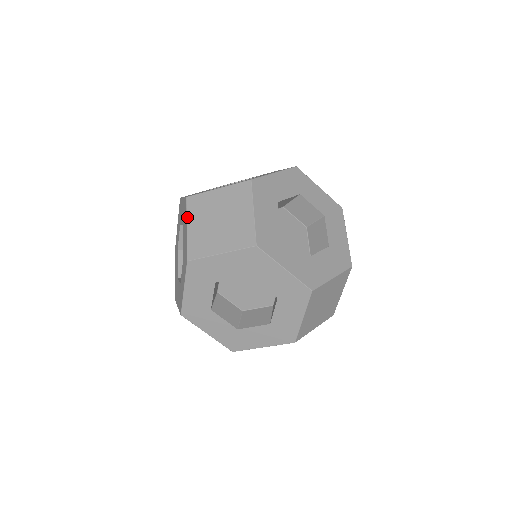
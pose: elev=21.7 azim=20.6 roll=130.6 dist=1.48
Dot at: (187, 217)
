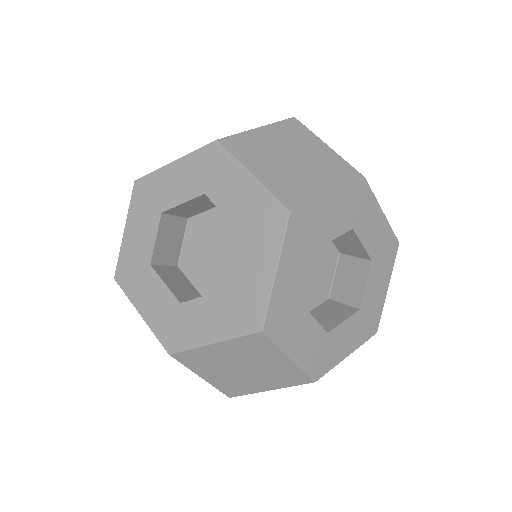
Dot at: occluded
